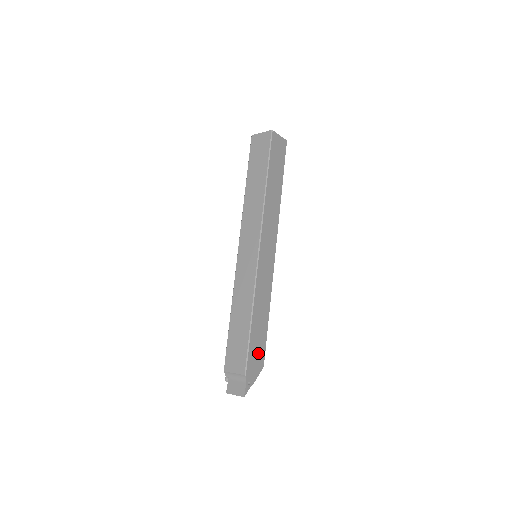
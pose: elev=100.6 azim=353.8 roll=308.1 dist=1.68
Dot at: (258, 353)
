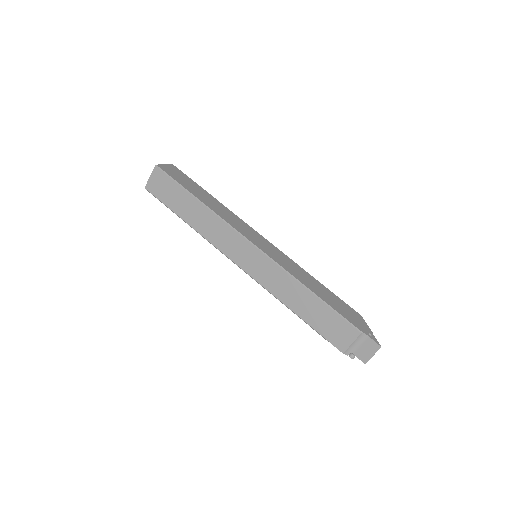
Dot at: (347, 311)
